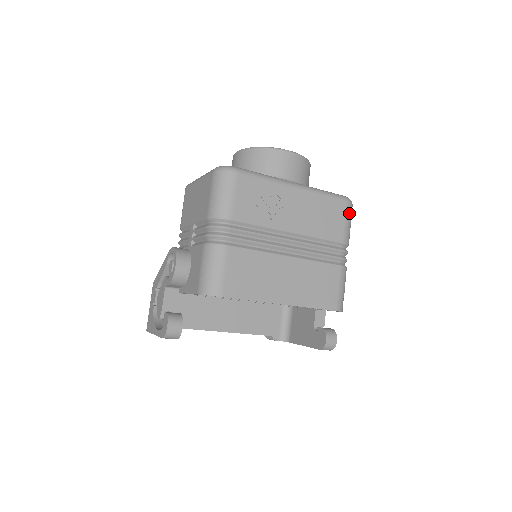
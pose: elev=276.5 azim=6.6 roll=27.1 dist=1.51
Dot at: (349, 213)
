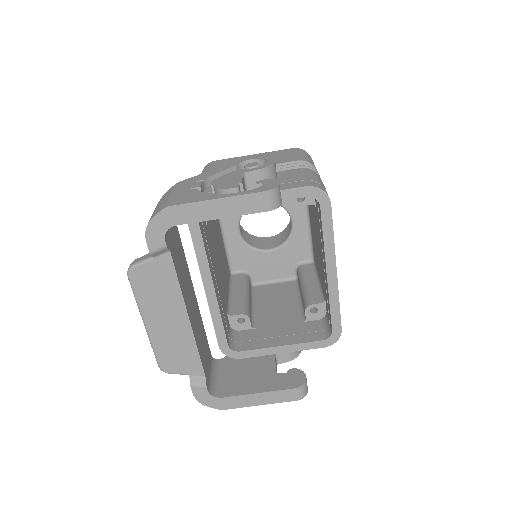
Dot at: occluded
